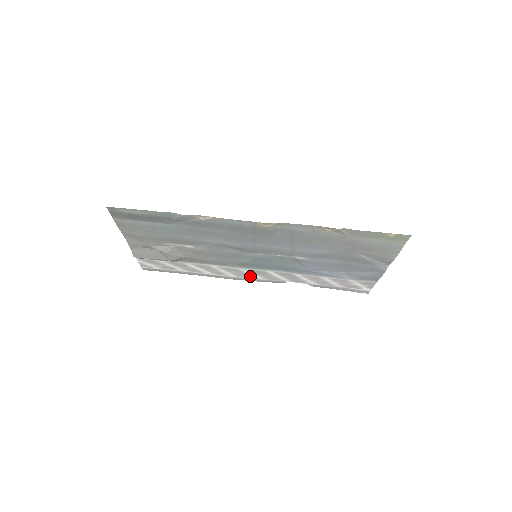
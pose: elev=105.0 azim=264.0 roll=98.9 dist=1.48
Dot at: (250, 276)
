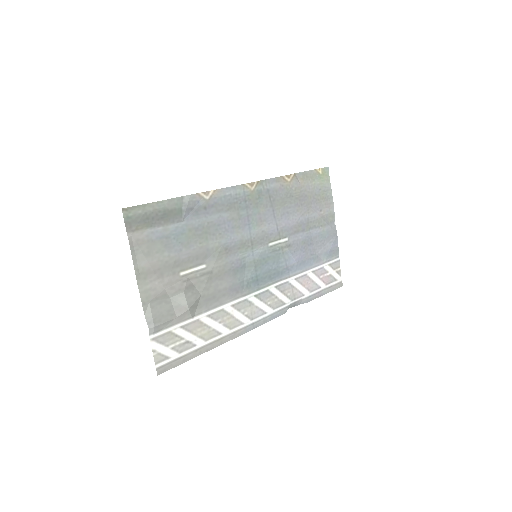
Dot at: (260, 312)
